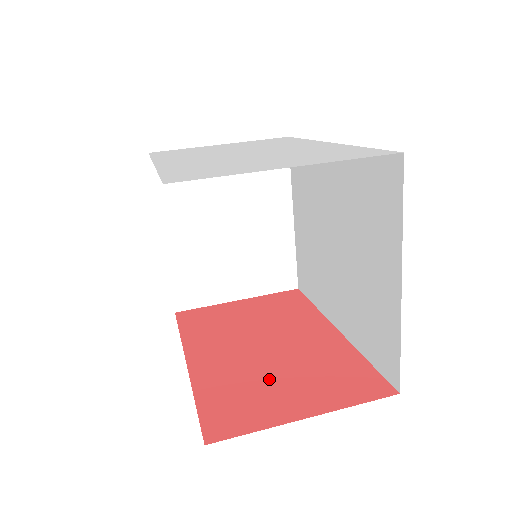
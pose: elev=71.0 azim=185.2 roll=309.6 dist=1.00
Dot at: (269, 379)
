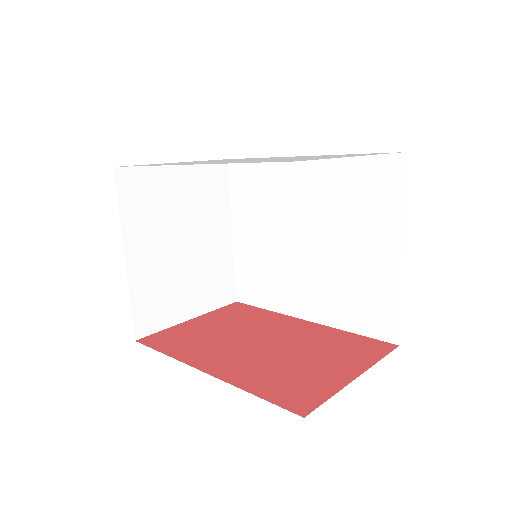
Dot at: (296, 363)
